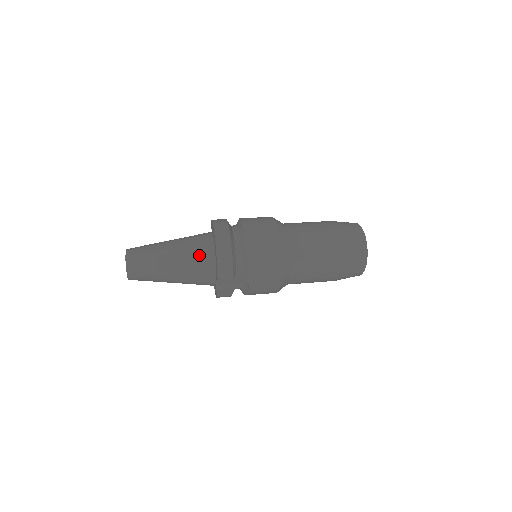
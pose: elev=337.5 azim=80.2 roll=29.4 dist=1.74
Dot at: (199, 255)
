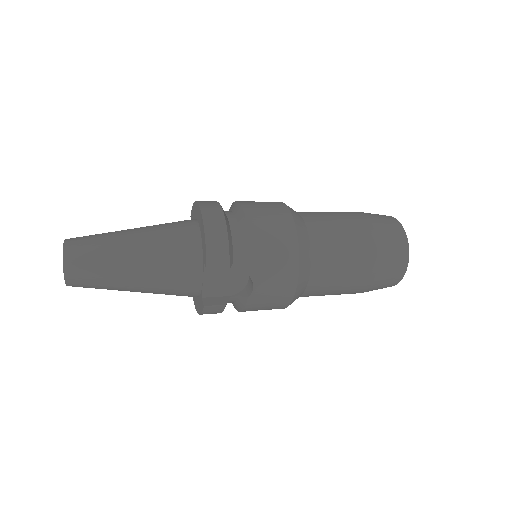
Dot at: (177, 239)
